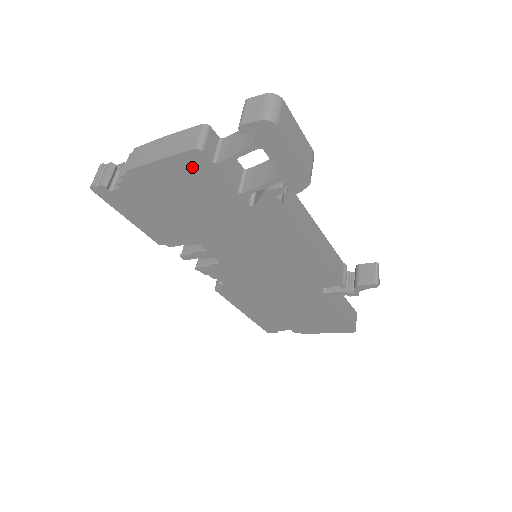
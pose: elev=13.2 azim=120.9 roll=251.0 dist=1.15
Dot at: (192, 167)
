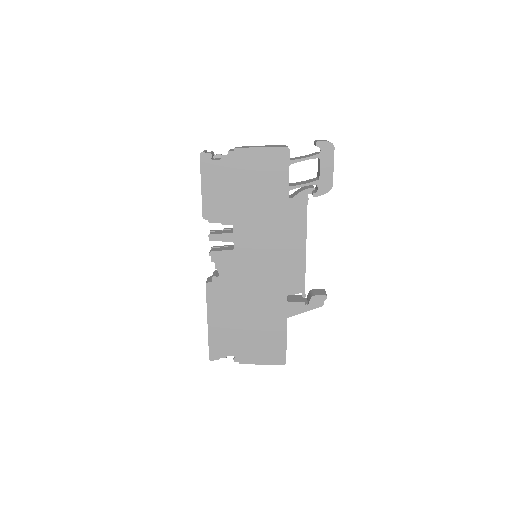
Dot at: (276, 158)
